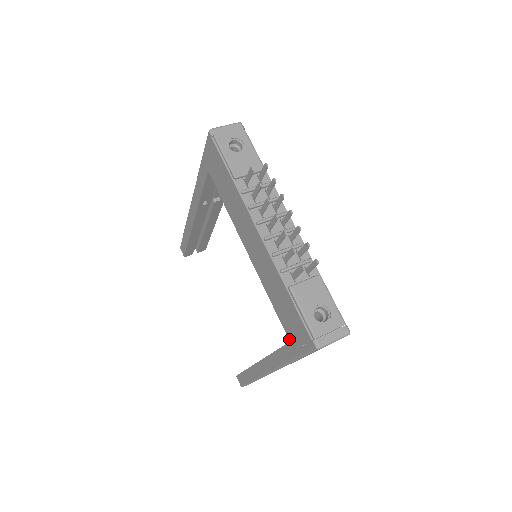
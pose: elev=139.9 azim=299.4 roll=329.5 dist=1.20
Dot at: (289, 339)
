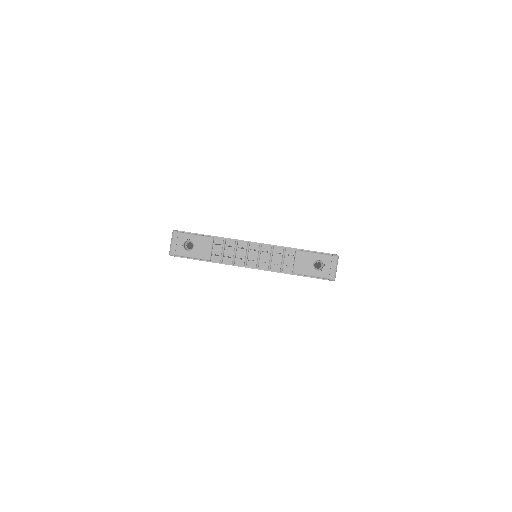
Dot at: occluded
